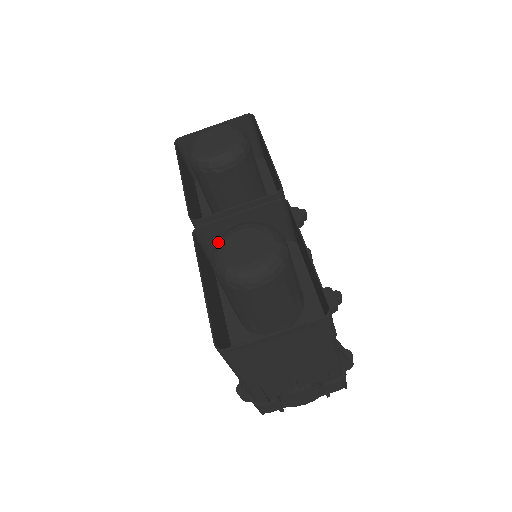
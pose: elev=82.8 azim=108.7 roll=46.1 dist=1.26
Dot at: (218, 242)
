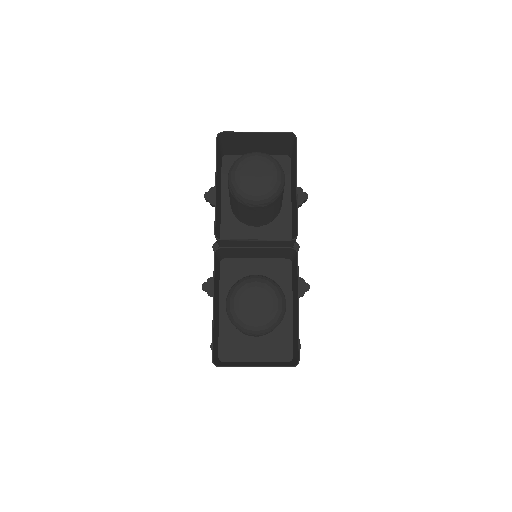
Dot at: (236, 290)
